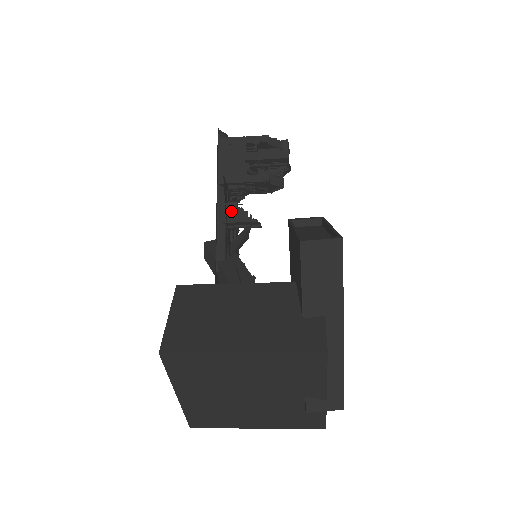
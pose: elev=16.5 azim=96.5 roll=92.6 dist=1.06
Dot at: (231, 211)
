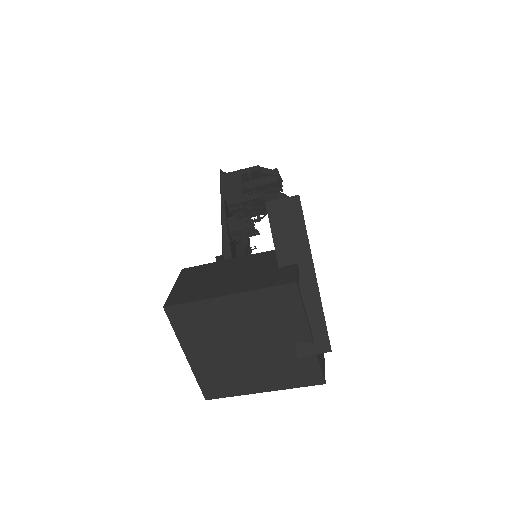
Dot at: (232, 223)
